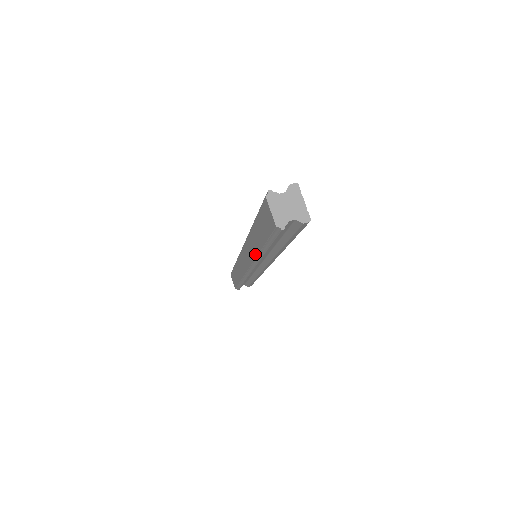
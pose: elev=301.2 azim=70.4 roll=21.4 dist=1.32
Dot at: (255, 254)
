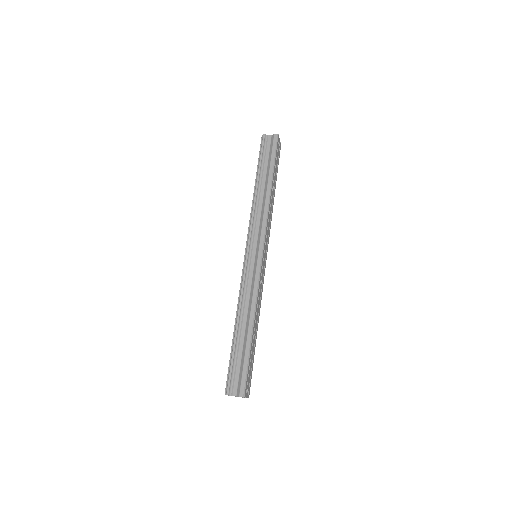
Dot at: (252, 204)
